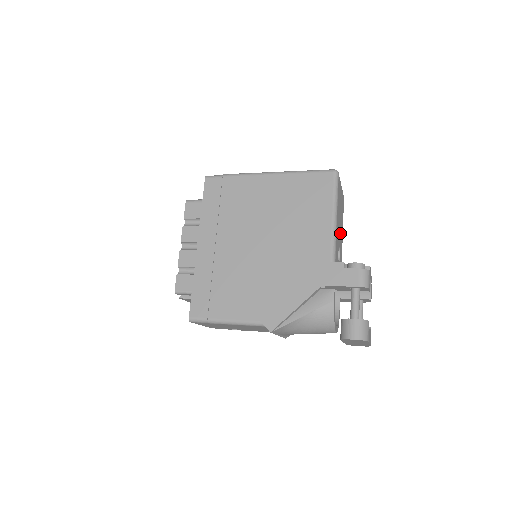
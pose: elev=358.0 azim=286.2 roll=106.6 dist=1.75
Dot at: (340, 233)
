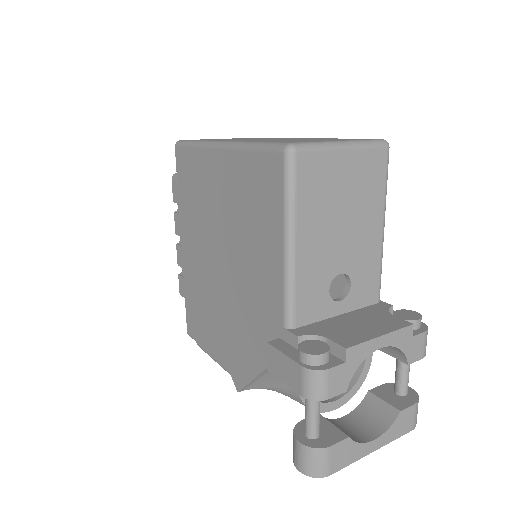
Dot at: (349, 243)
